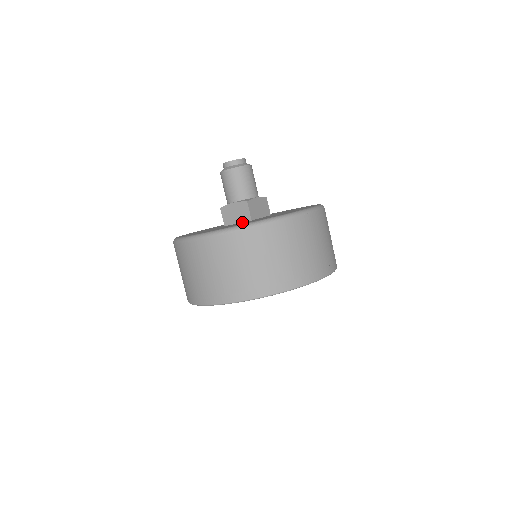
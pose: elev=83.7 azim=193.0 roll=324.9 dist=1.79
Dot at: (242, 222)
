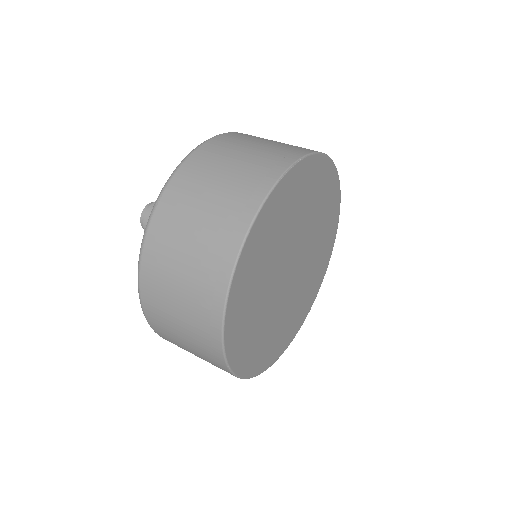
Dot at: occluded
